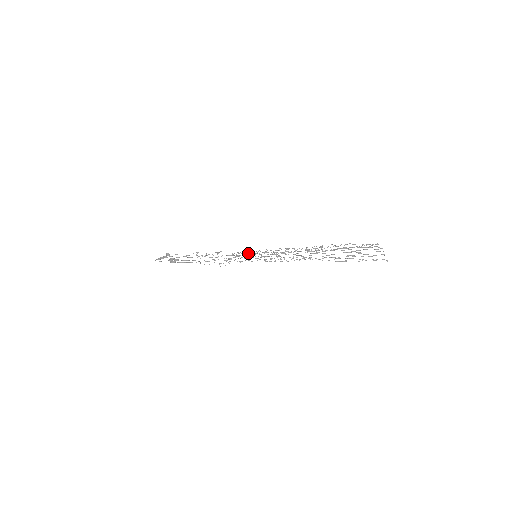
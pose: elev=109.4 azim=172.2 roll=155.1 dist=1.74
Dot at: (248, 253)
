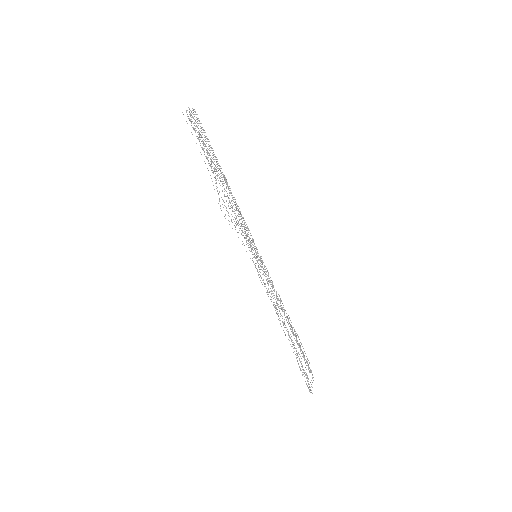
Dot at: occluded
